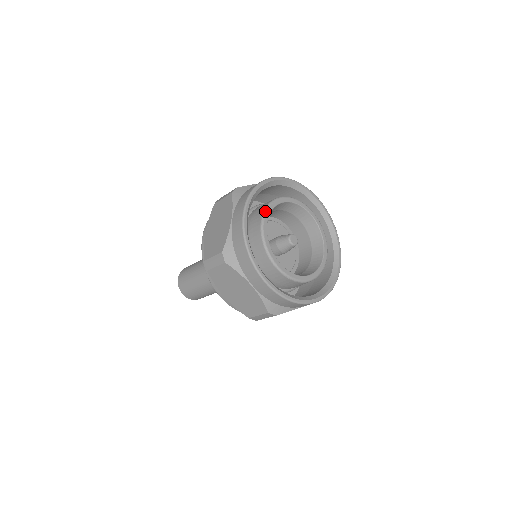
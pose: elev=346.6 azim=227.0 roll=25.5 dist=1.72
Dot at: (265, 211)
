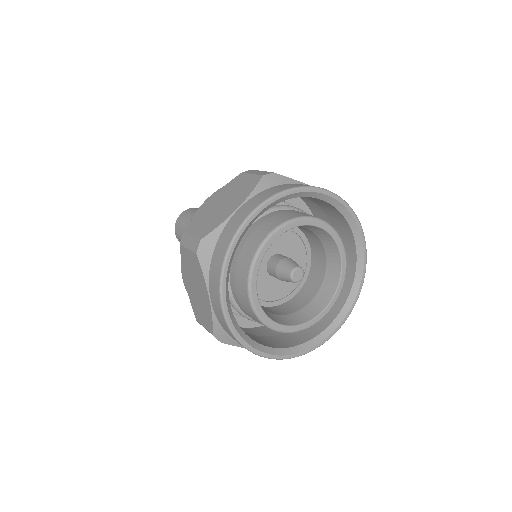
Dot at: (282, 225)
